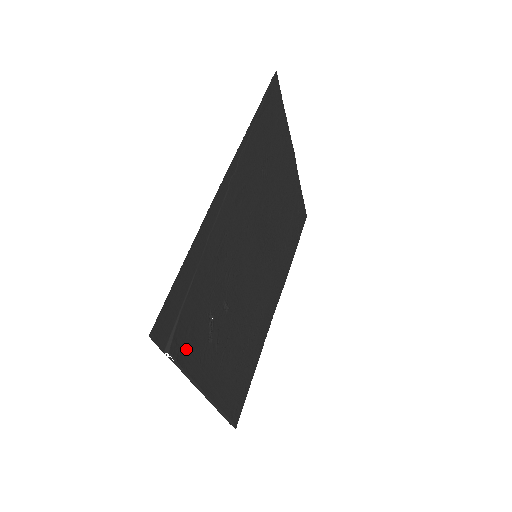
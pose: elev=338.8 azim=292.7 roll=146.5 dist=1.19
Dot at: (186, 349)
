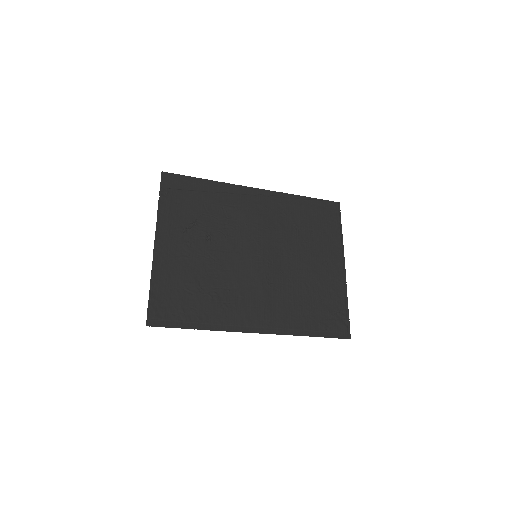
Dot at: (169, 206)
